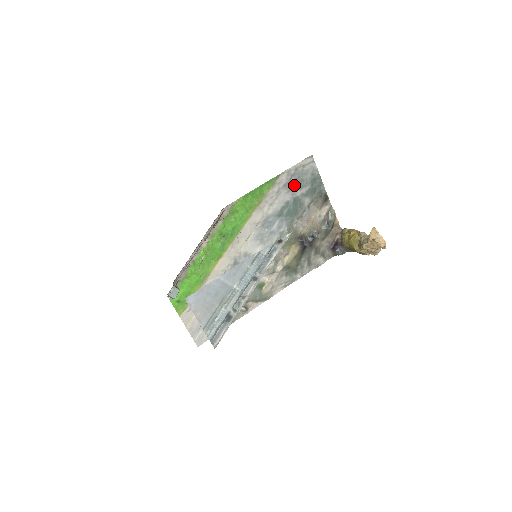
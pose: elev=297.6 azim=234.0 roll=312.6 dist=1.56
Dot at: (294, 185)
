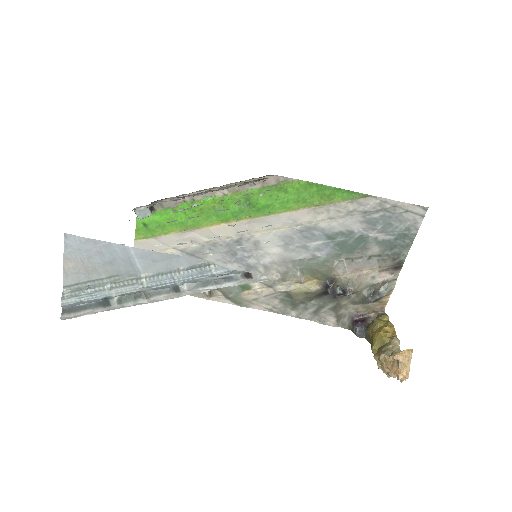
Dot at: (376, 221)
